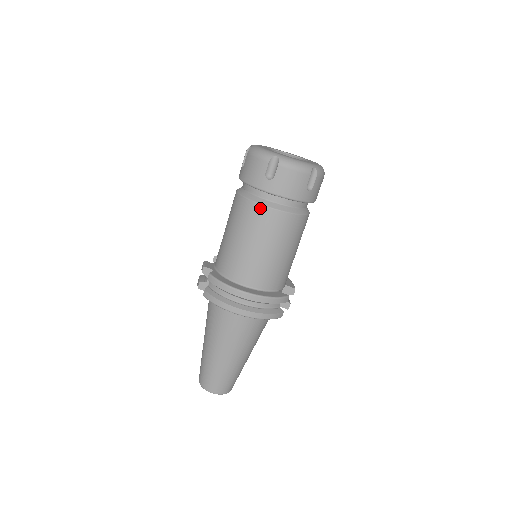
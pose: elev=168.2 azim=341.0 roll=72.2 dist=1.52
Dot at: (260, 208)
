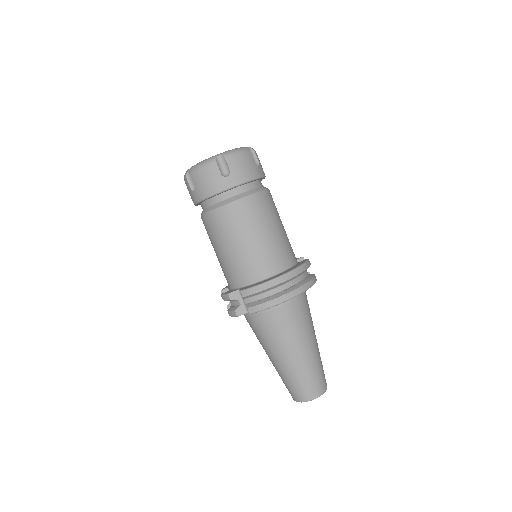
Dot at: (238, 204)
